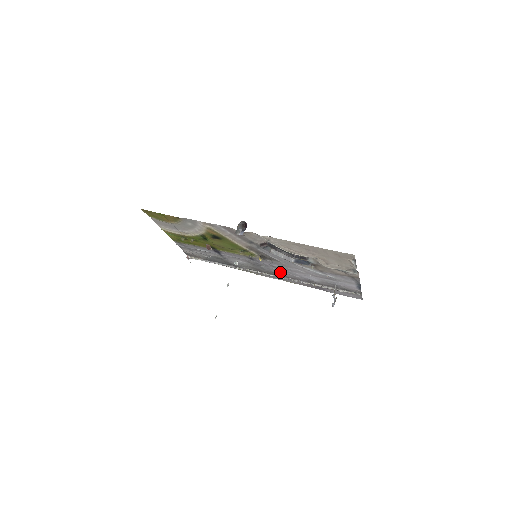
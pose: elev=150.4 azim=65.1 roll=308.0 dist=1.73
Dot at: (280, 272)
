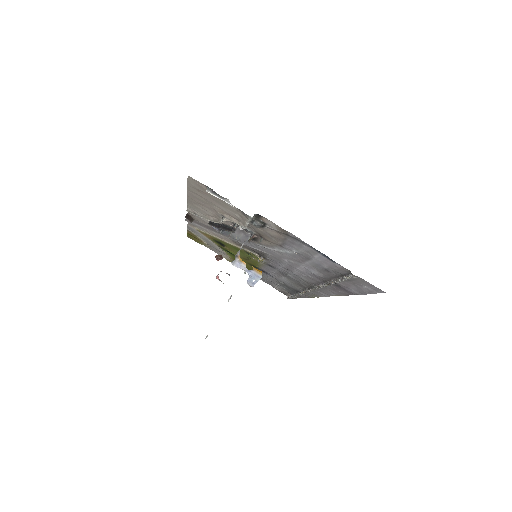
Dot at: (301, 277)
